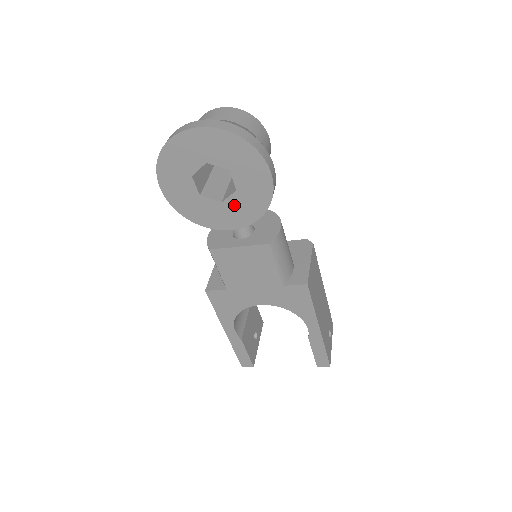
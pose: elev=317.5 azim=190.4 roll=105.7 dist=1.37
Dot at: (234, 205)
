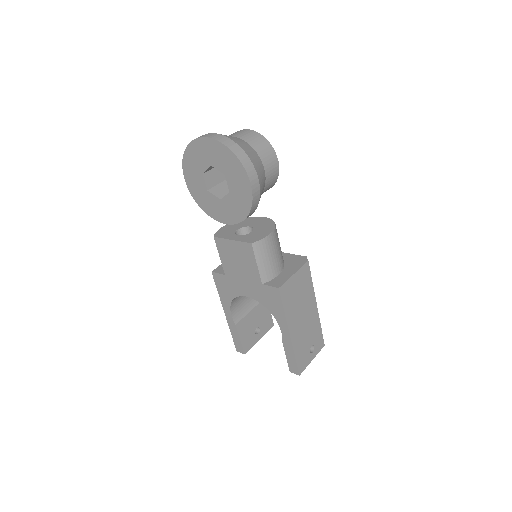
Dot at: (228, 204)
